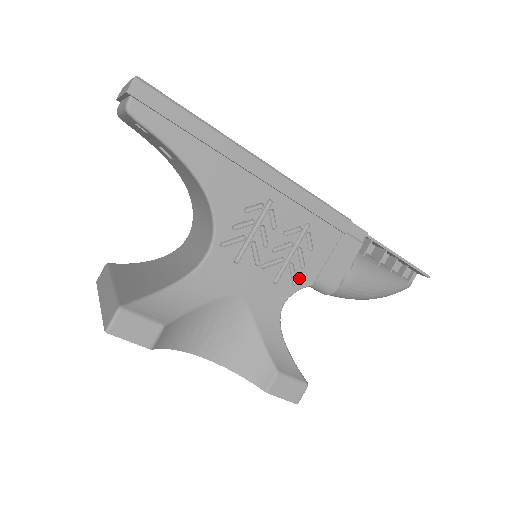
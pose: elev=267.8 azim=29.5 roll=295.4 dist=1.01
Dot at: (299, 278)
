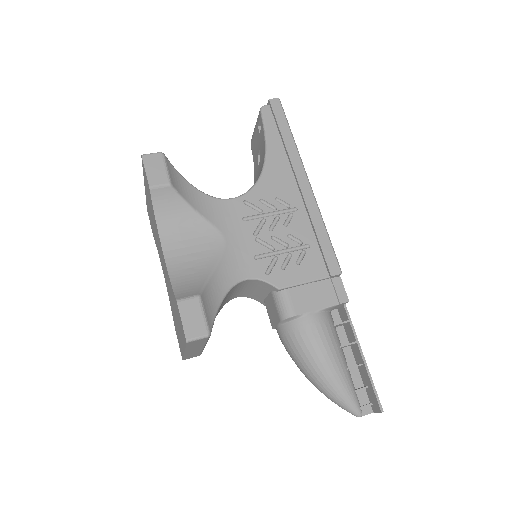
Dot at: (273, 273)
